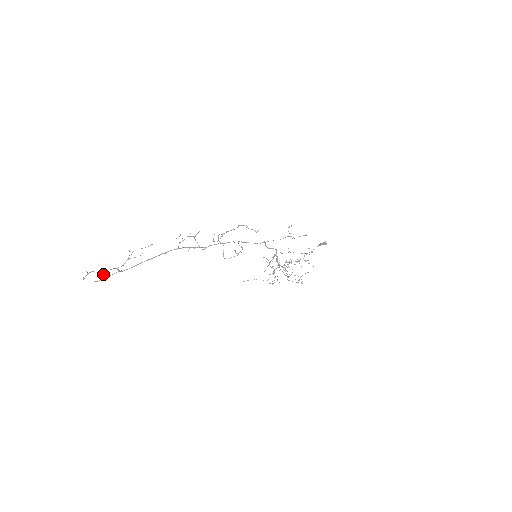
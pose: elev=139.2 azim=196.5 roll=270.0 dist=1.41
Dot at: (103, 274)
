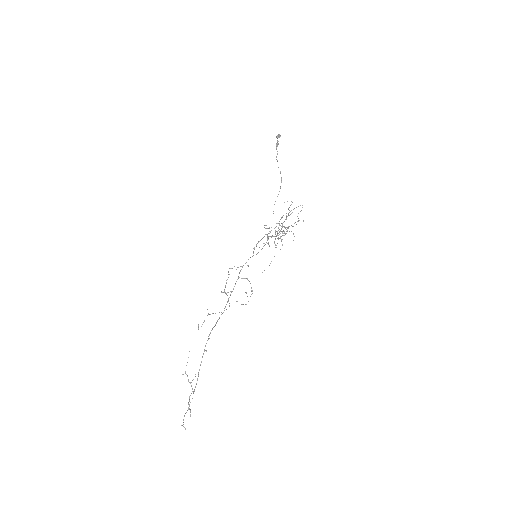
Dot at: (189, 409)
